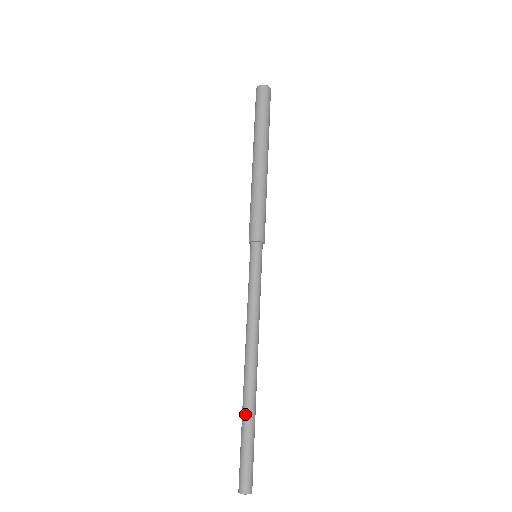
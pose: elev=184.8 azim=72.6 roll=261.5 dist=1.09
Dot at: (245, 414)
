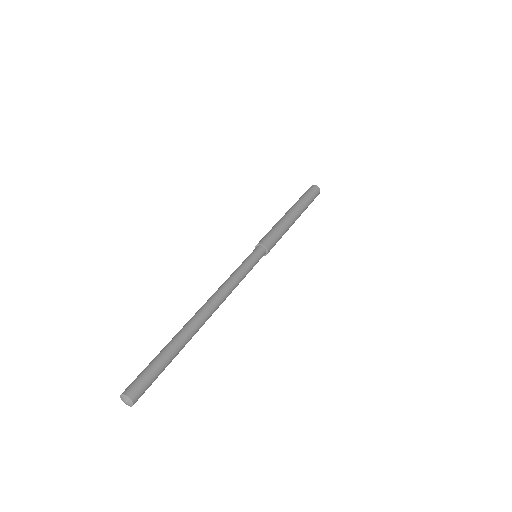
Dot at: (173, 338)
